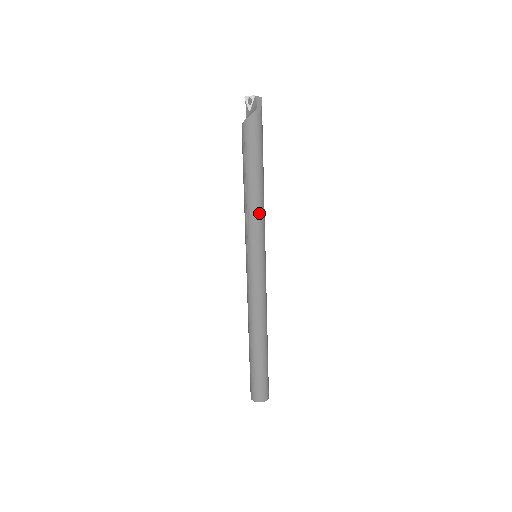
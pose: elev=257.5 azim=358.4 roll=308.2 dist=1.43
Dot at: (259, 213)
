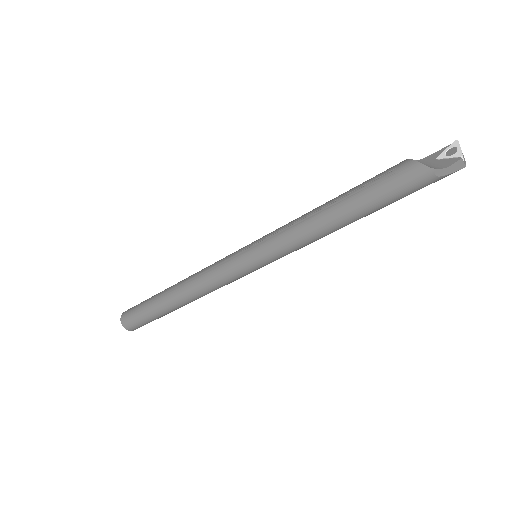
Dot at: (302, 239)
